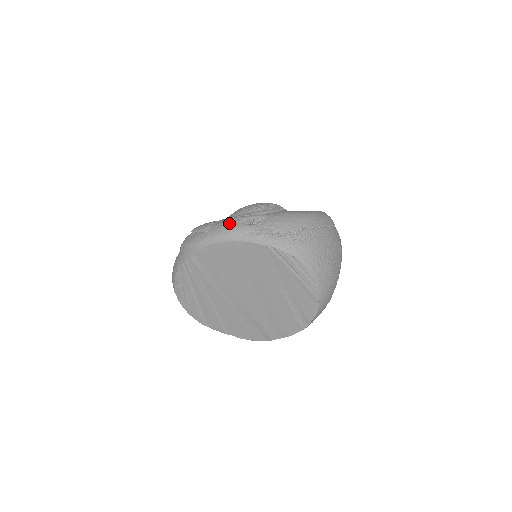
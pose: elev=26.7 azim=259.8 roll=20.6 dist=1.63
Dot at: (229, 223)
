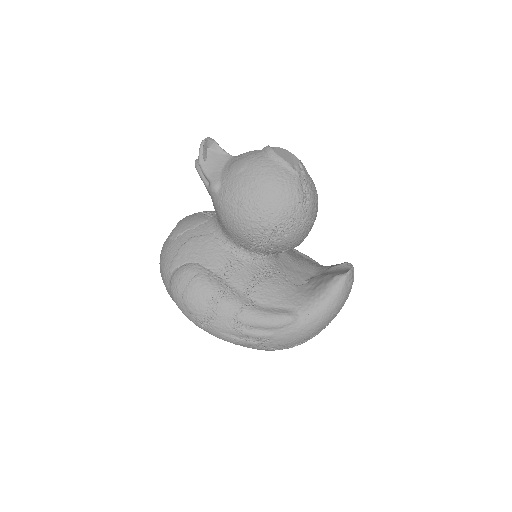
Dot at: (229, 334)
